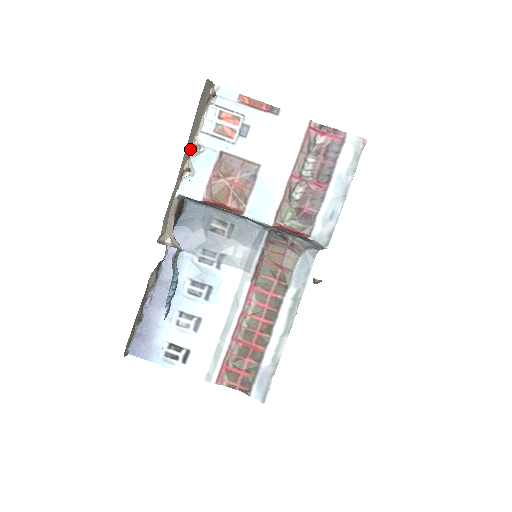
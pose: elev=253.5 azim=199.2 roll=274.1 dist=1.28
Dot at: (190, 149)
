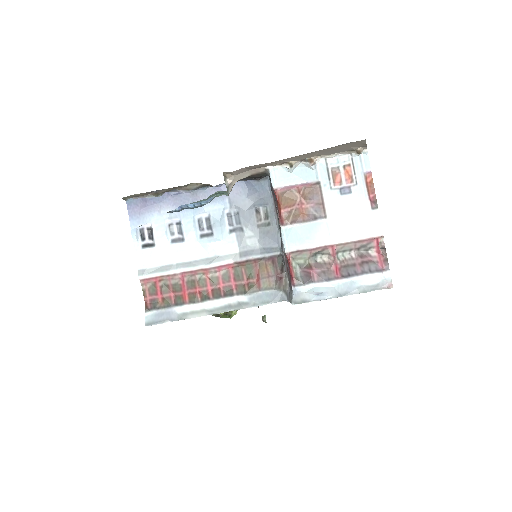
Dot at: (308, 158)
